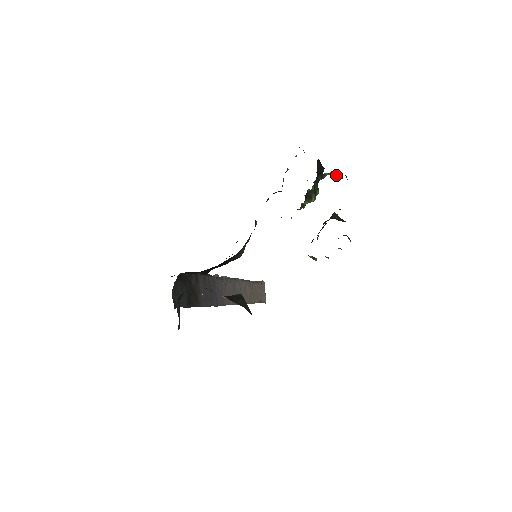
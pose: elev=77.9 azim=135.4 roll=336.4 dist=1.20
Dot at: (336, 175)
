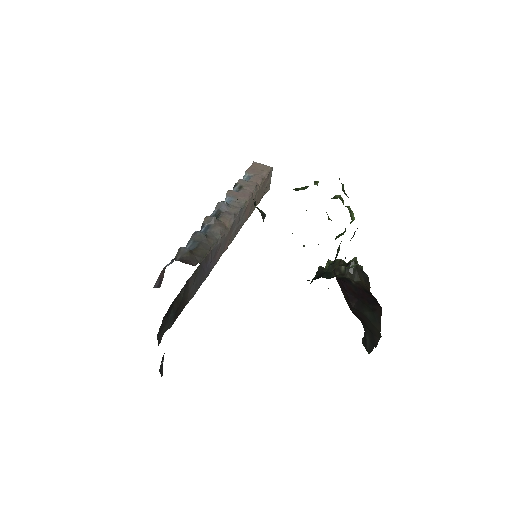
Dot at: occluded
